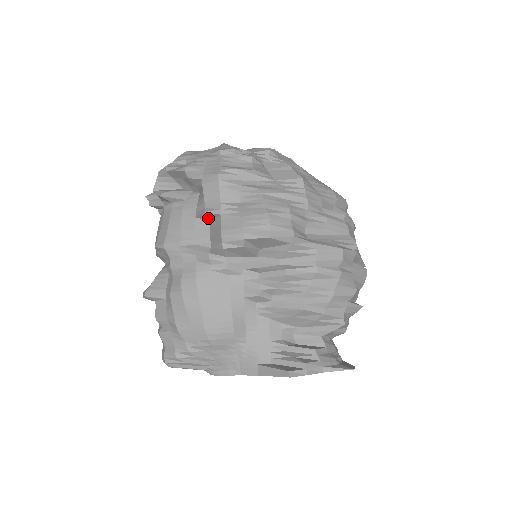
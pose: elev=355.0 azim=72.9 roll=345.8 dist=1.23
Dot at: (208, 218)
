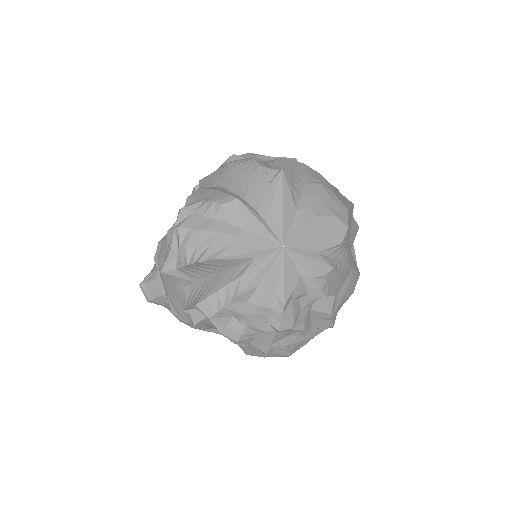
Dot at: occluded
